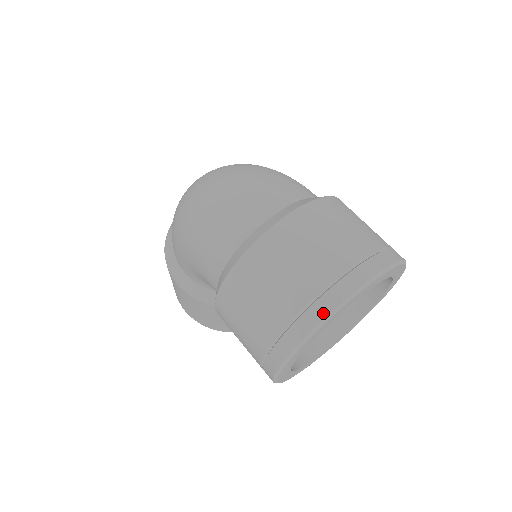
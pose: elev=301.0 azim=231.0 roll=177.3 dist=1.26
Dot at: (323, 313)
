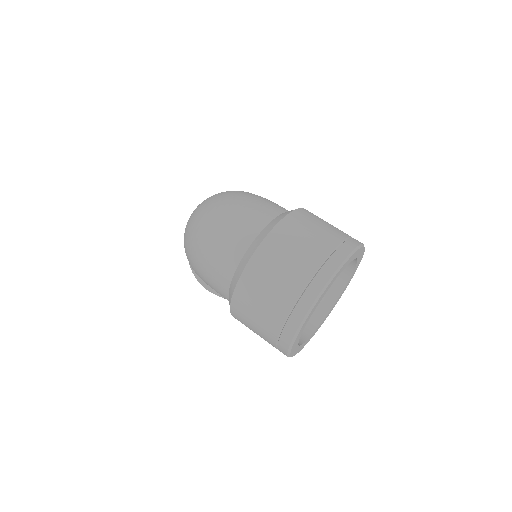
Dot at: (299, 319)
